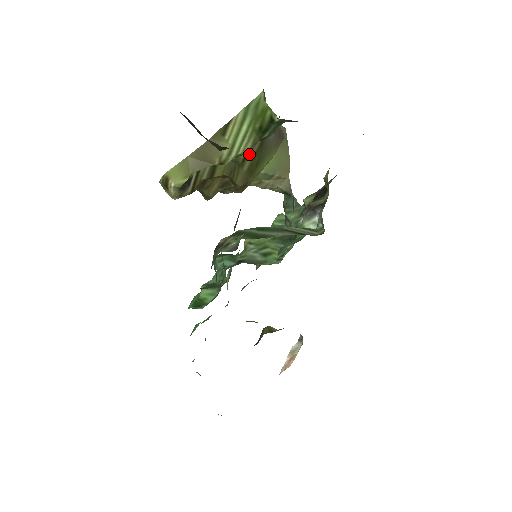
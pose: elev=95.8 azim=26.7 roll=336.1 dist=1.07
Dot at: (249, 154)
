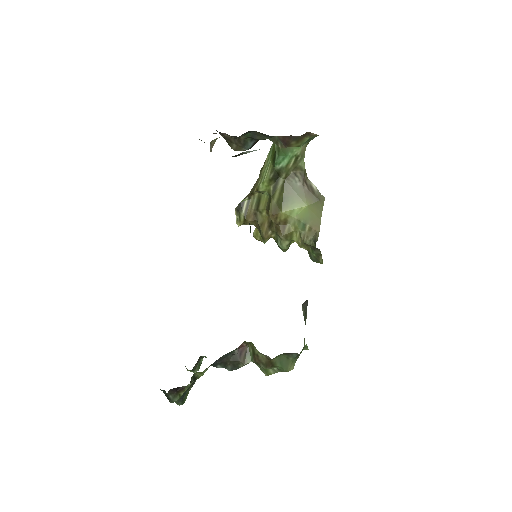
Dot at: (277, 189)
